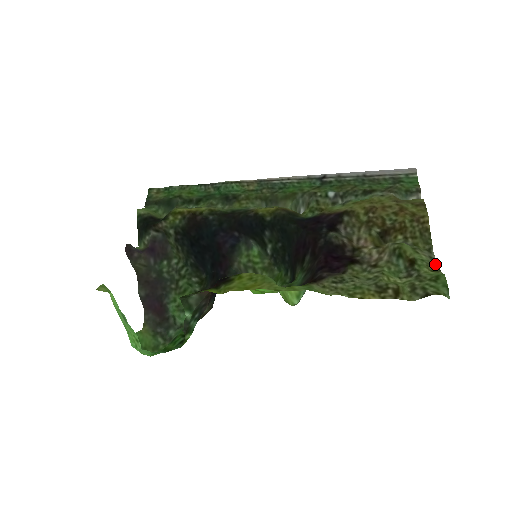
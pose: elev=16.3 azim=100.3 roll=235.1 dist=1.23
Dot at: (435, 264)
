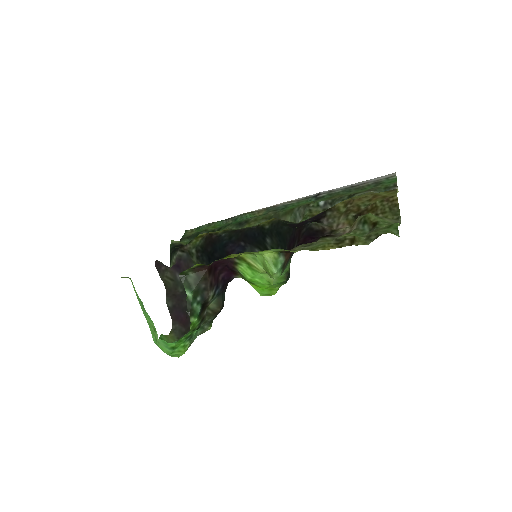
Dot at: occluded
